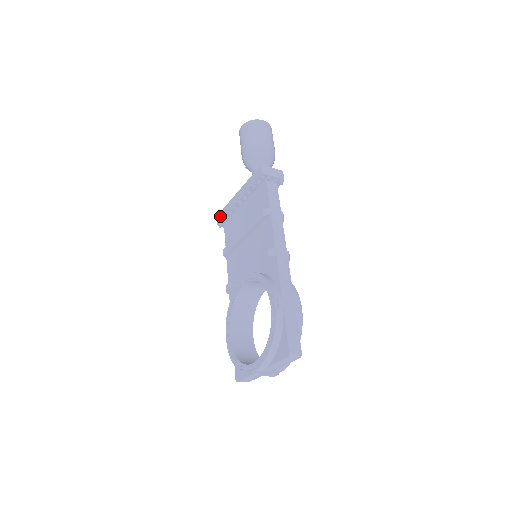
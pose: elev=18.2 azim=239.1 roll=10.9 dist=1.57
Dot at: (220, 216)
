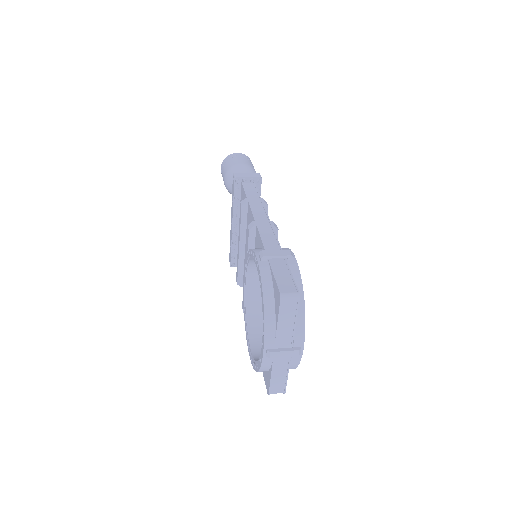
Dot at: (230, 256)
